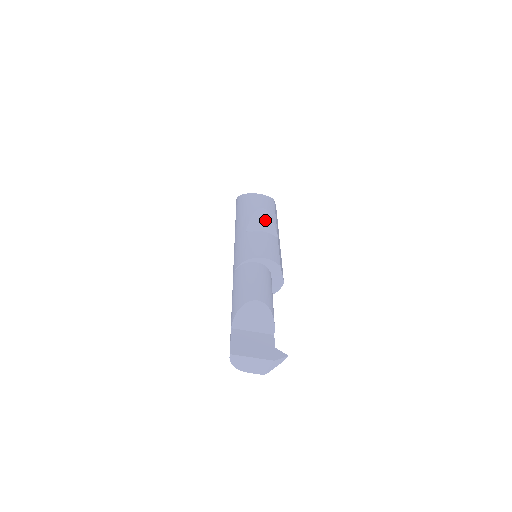
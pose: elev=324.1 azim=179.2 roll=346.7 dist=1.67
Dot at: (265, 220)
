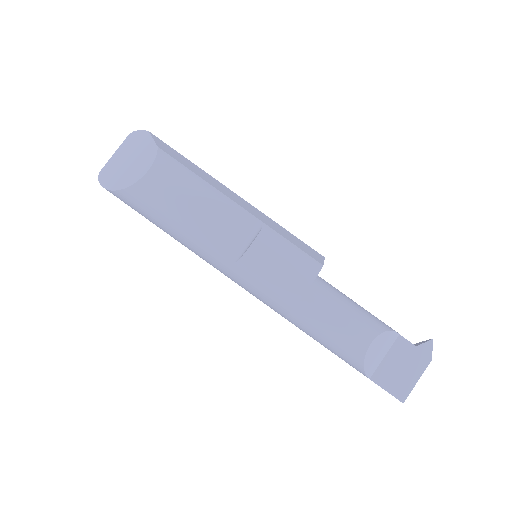
Dot at: (218, 215)
